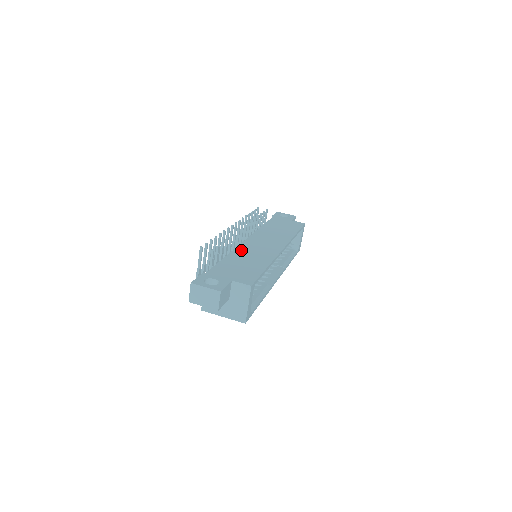
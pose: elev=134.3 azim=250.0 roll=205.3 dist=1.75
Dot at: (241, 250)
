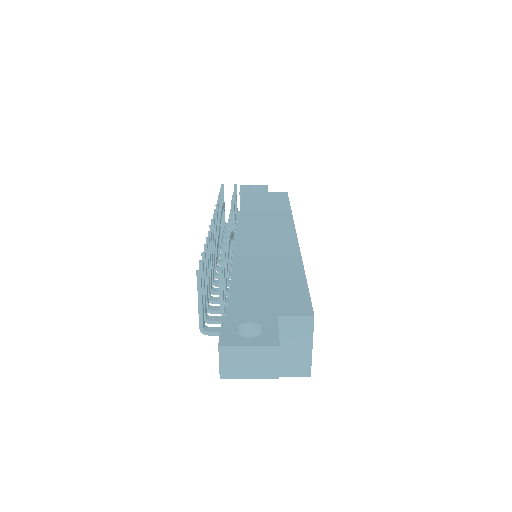
Dot at: (245, 255)
